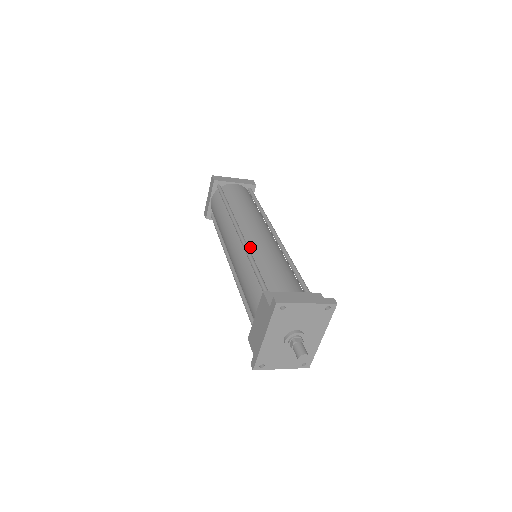
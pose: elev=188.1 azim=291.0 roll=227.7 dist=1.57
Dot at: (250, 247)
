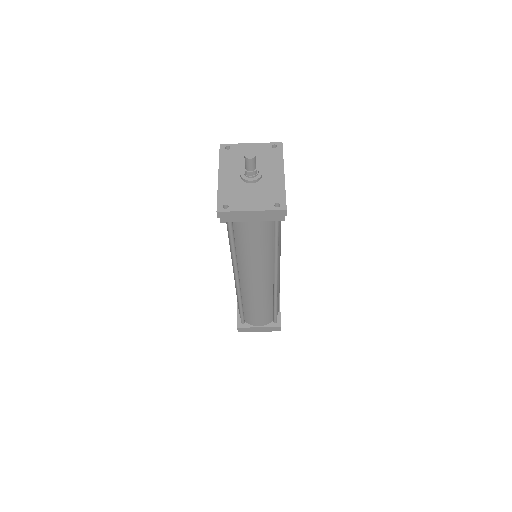
Dot at: occluded
